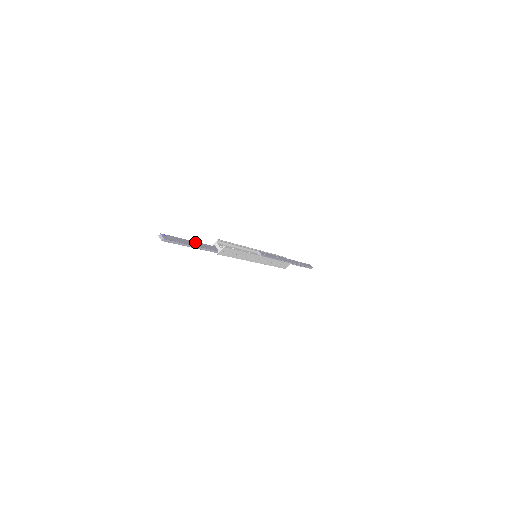
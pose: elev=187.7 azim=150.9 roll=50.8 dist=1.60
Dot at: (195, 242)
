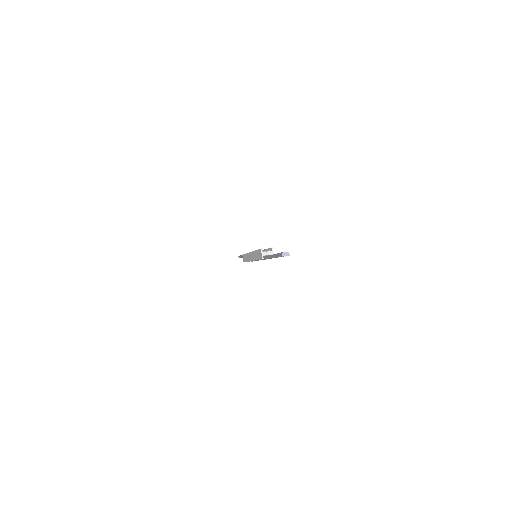
Dot at: (271, 255)
